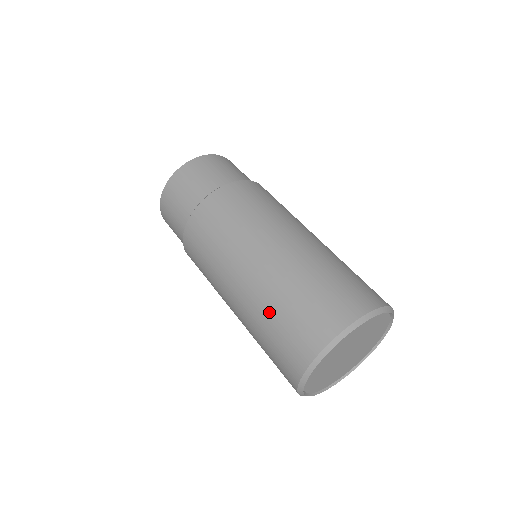
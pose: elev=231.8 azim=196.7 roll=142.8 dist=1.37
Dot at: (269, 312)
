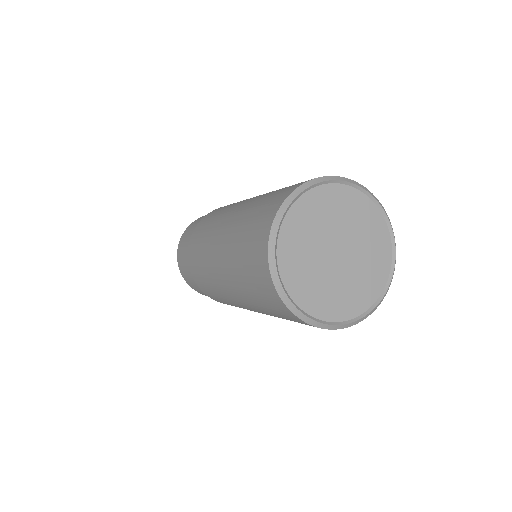
Dot at: (260, 199)
